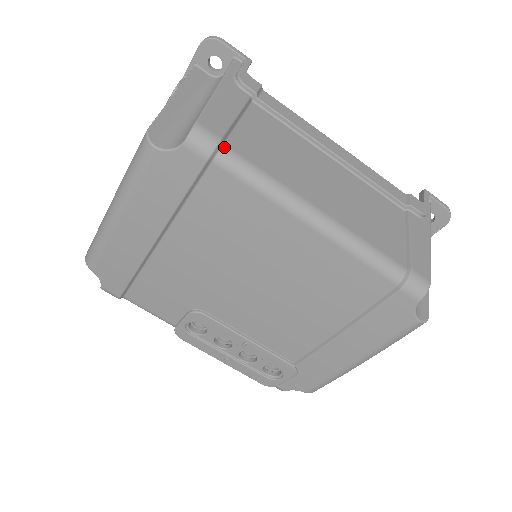
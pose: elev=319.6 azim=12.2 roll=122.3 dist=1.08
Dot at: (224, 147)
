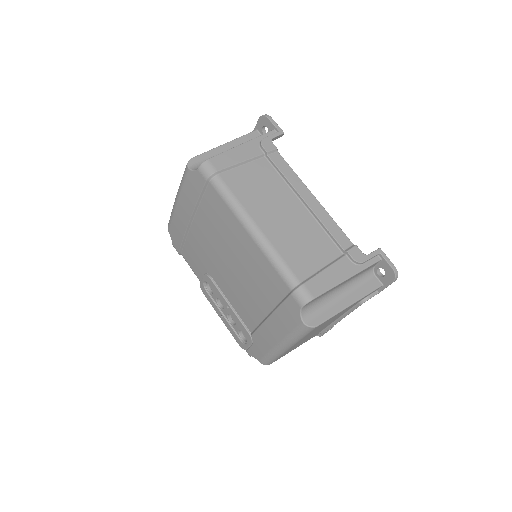
Dot at: (218, 176)
